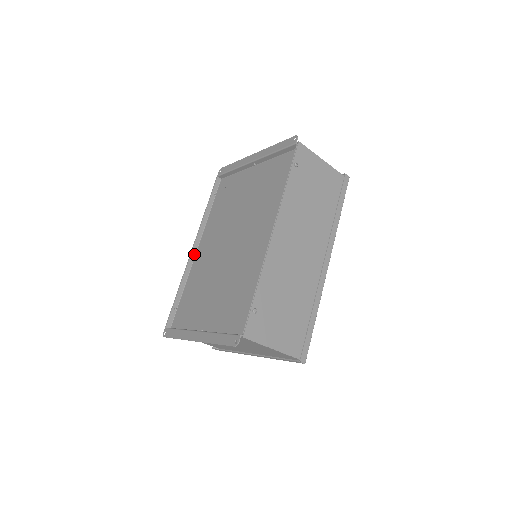
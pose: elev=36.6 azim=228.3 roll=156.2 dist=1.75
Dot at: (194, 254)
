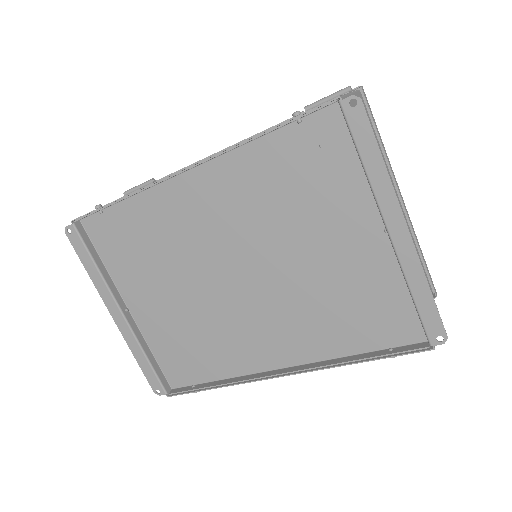
Dot at: (179, 173)
